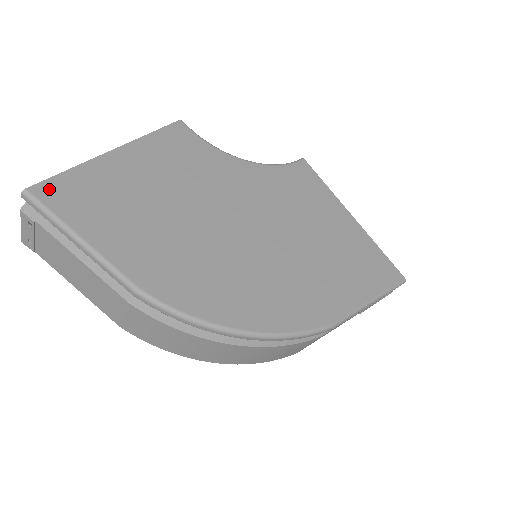
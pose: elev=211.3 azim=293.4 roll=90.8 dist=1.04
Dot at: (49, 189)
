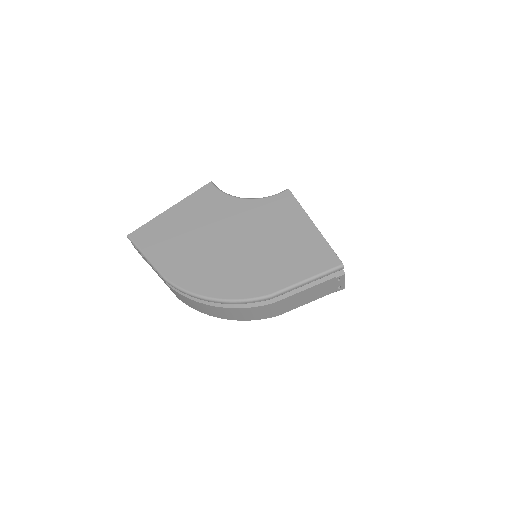
Dot at: (137, 234)
